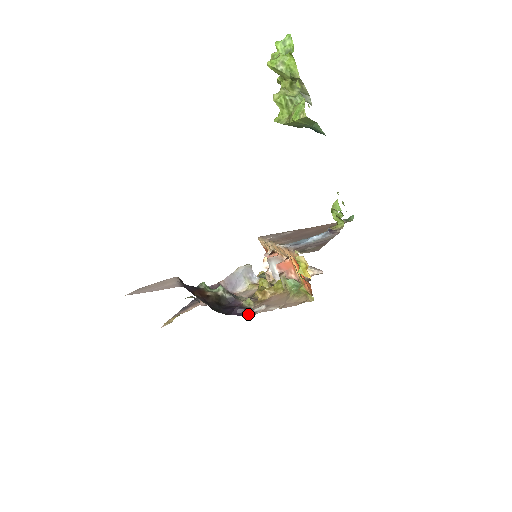
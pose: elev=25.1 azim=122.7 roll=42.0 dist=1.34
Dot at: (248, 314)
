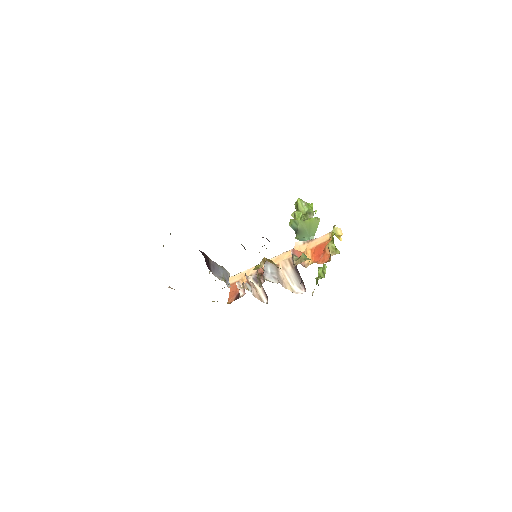
Dot at: occluded
